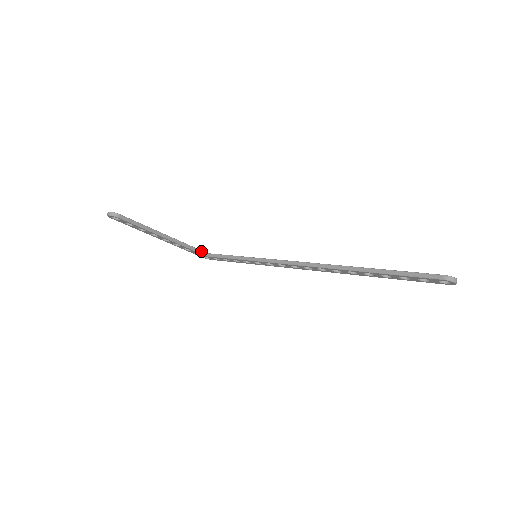
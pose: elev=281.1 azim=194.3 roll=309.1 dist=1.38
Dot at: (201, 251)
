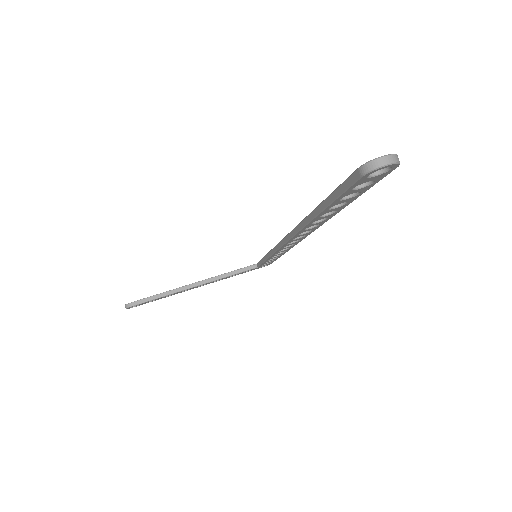
Dot at: (246, 268)
